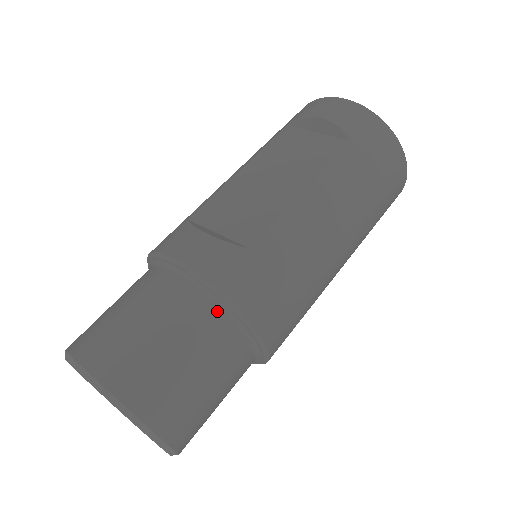
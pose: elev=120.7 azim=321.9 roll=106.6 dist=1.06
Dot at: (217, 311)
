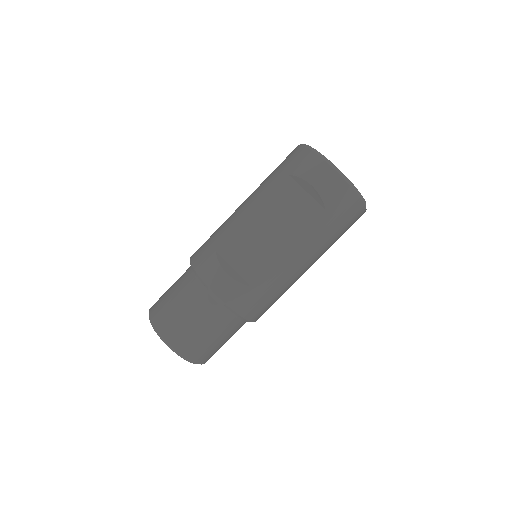
Dot at: (230, 315)
